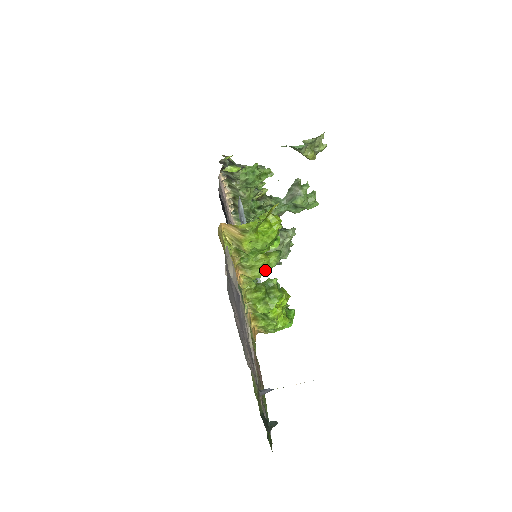
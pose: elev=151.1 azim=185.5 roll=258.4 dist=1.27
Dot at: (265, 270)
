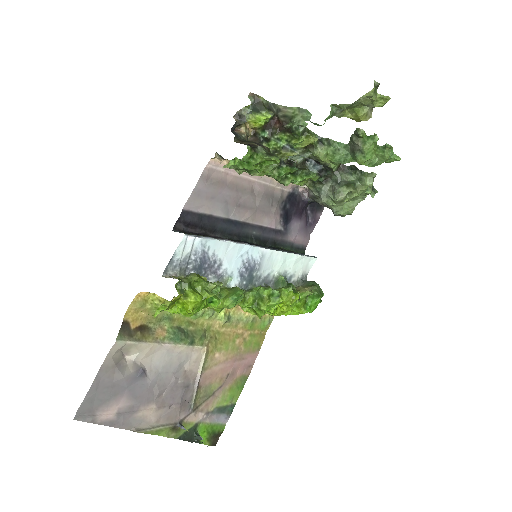
Dot at: (223, 308)
